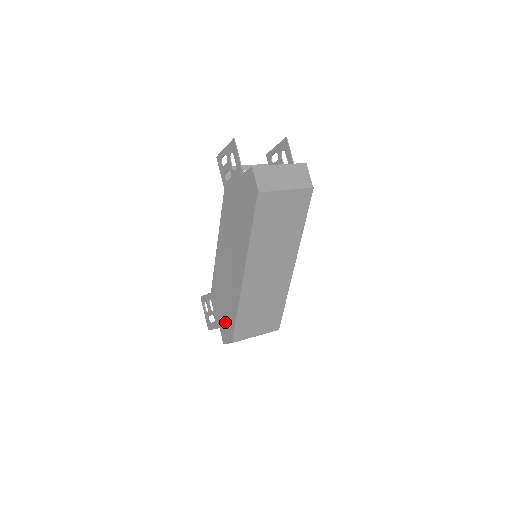
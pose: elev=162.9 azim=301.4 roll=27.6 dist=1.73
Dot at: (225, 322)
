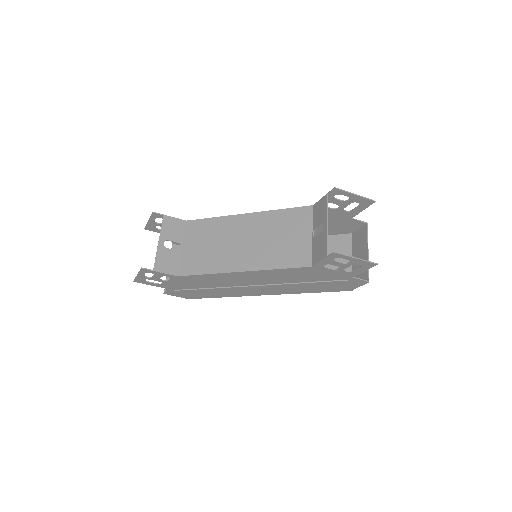
Dot at: (189, 293)
